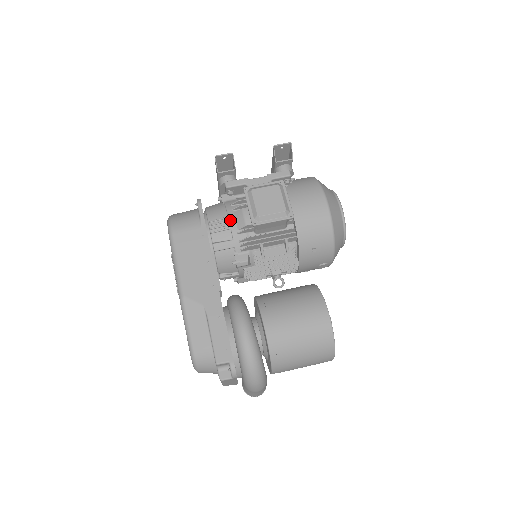
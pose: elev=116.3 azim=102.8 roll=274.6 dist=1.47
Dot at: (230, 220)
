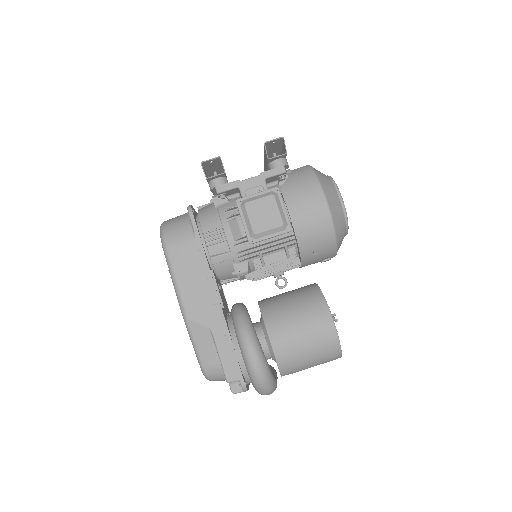
Dot at: (225, 231)
